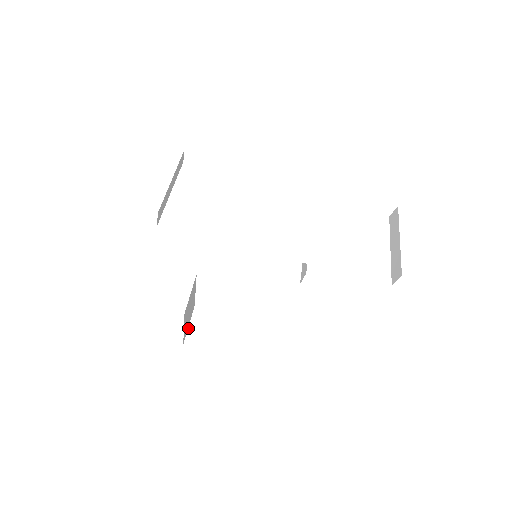
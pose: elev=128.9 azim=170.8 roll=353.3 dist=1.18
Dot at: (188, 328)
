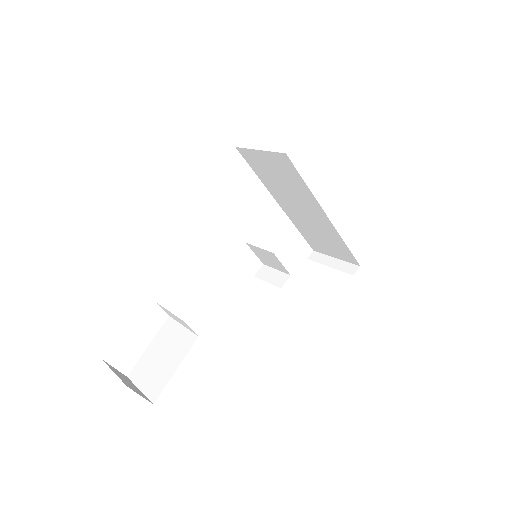
Dot at: (116, 374)
